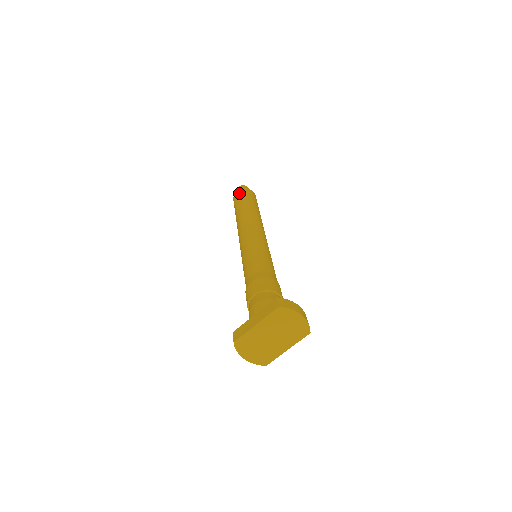
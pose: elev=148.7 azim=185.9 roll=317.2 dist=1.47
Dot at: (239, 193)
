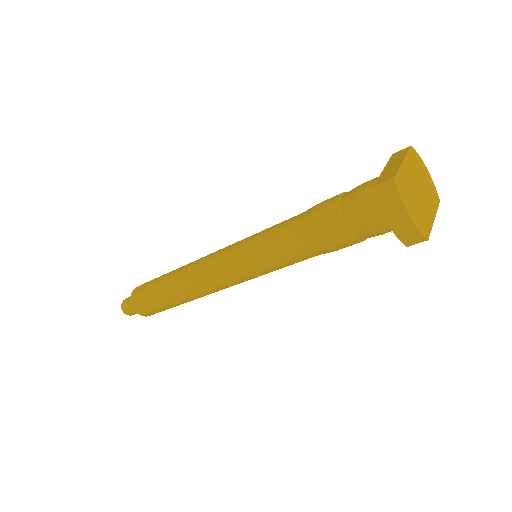
Dot at: (144, 283)
